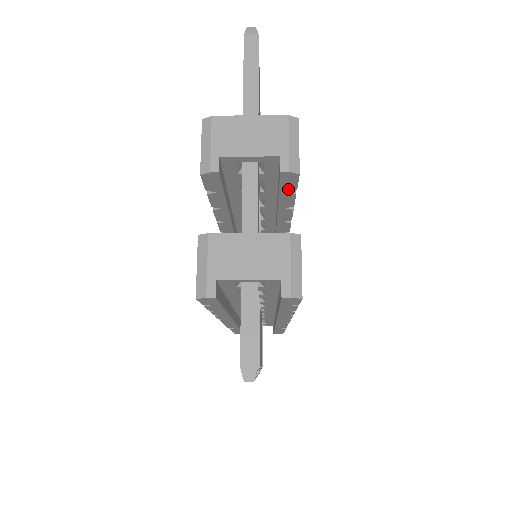
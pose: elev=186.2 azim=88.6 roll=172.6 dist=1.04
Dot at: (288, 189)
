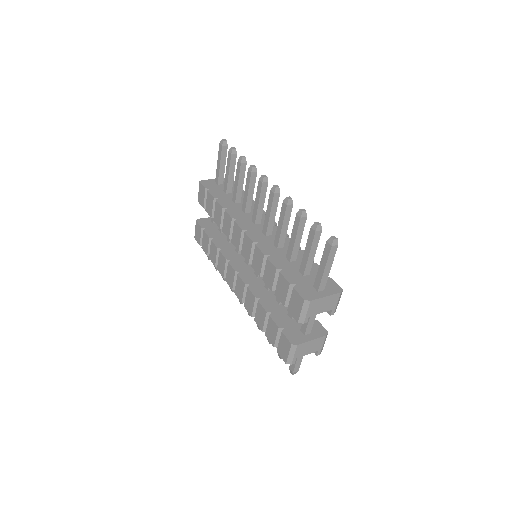
Dot at: occluded
